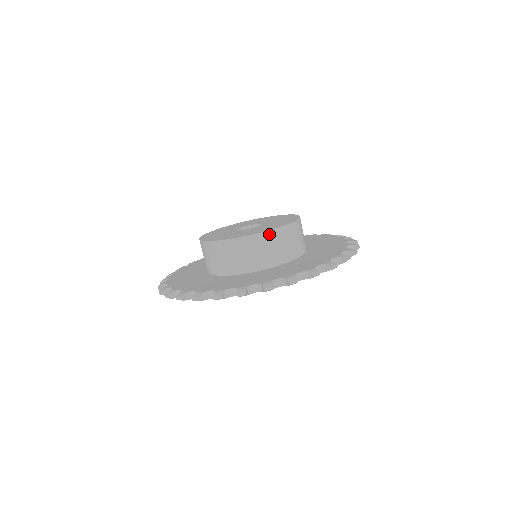
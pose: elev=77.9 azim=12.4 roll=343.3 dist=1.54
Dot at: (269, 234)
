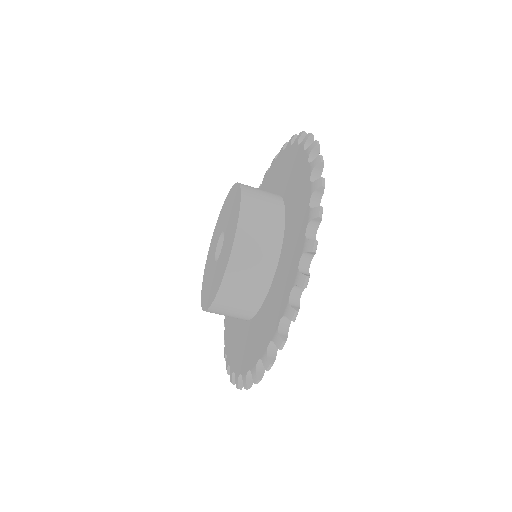
Dot at: (232, 266)
